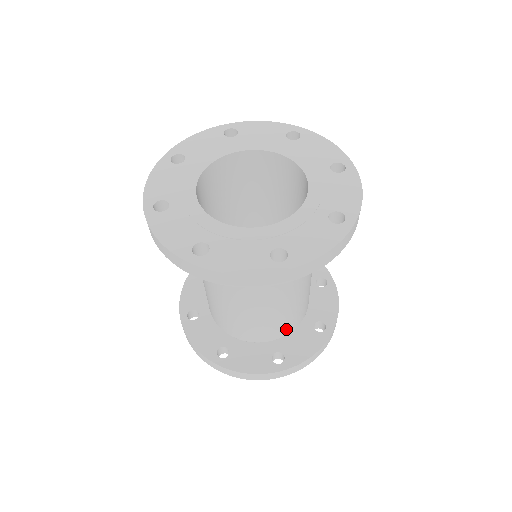
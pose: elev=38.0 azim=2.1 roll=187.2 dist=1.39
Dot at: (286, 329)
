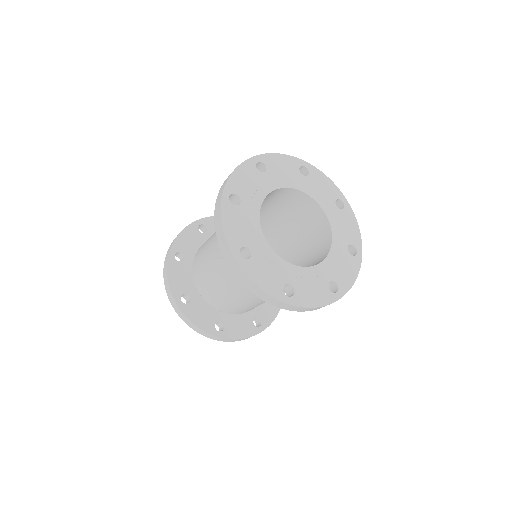
Dot at: occluded
